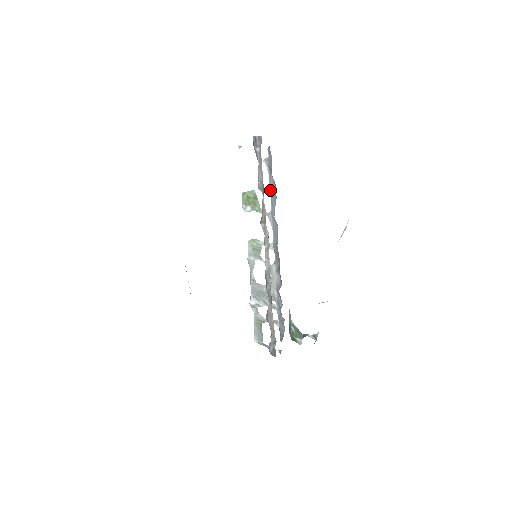
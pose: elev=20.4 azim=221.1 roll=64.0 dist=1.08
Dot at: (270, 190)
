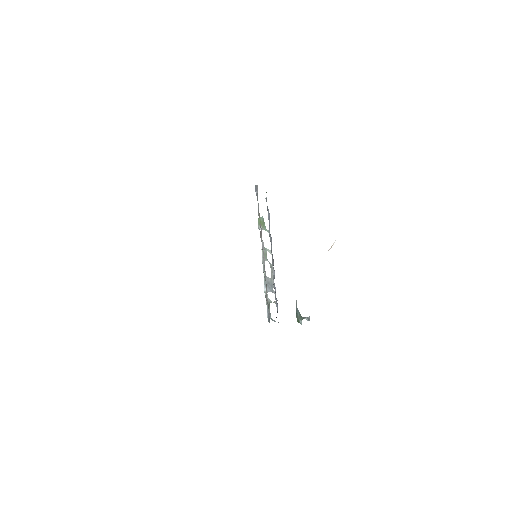
Dot at: (268, 216)
